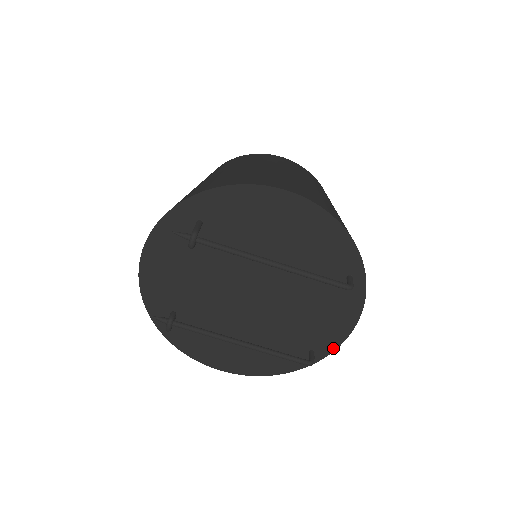
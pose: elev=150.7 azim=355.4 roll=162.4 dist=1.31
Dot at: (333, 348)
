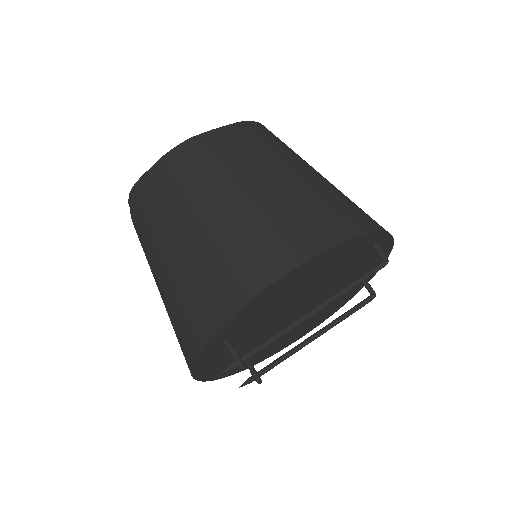
Dot at: occluded
